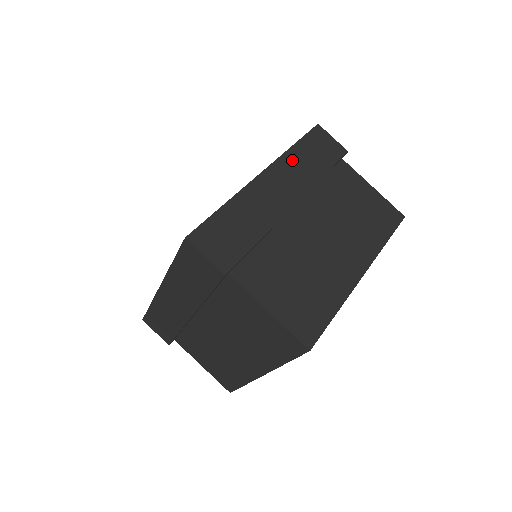
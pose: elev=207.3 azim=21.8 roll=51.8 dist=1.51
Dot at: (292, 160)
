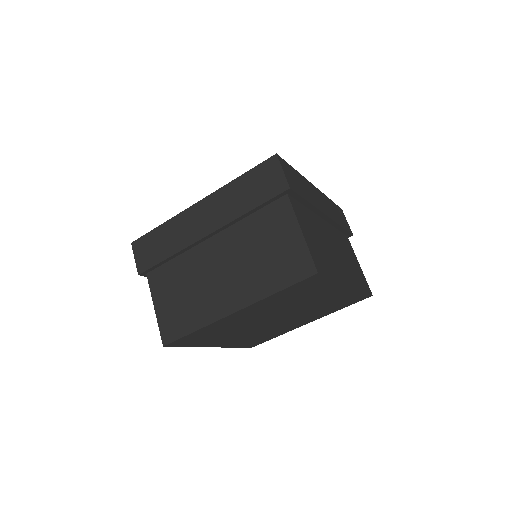
Dot at: (329, 202)
